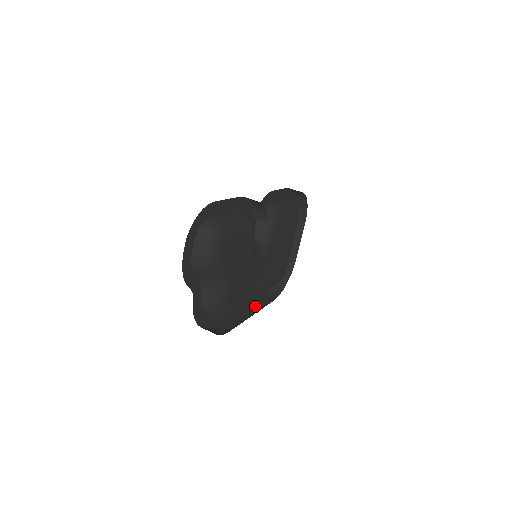
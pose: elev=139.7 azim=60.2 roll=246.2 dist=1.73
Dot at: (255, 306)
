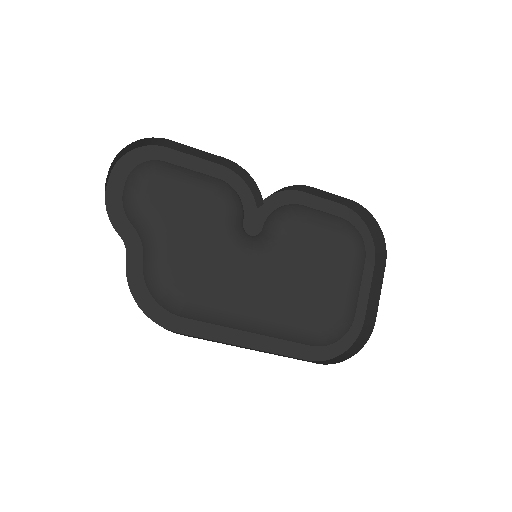
Dot at: occluded
